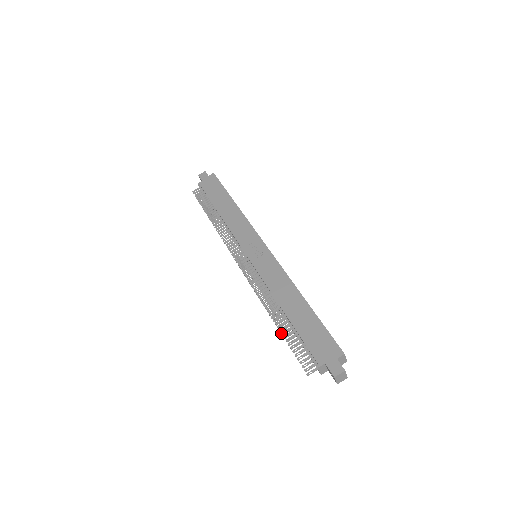
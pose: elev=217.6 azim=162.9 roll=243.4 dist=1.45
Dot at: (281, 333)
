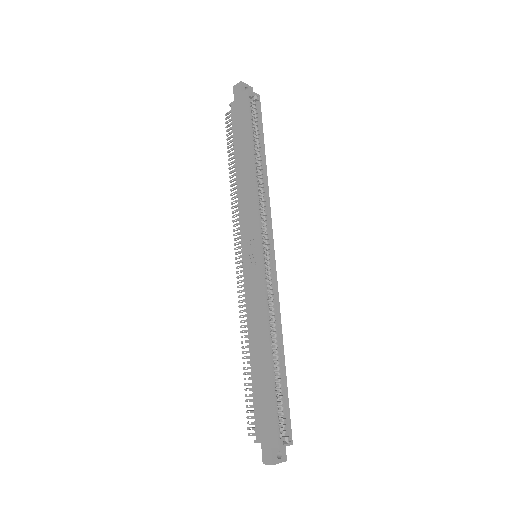
Dot at: occluded
